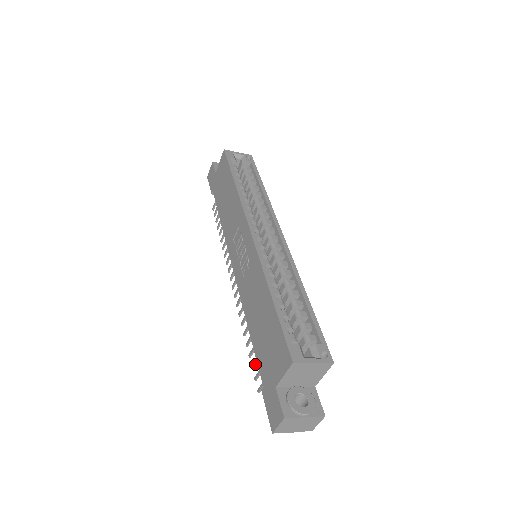
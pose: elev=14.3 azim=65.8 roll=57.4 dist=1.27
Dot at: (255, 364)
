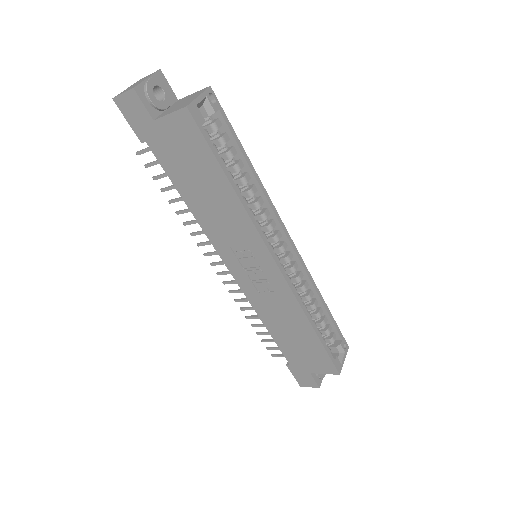
Dot at: occluded
